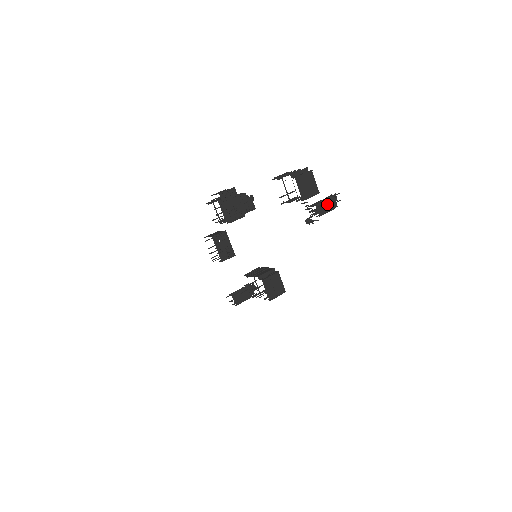
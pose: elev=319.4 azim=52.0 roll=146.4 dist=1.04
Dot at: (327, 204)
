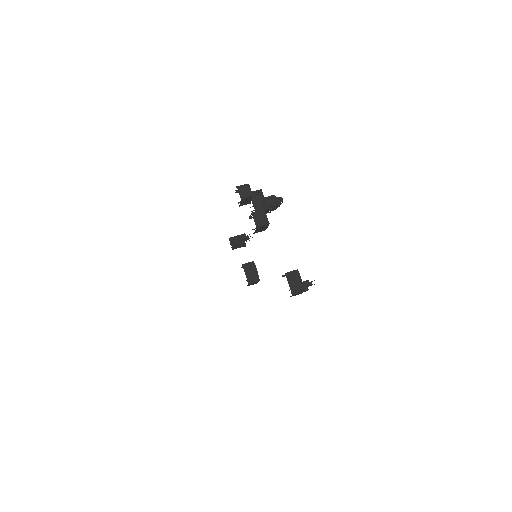
Dot at: occluded
